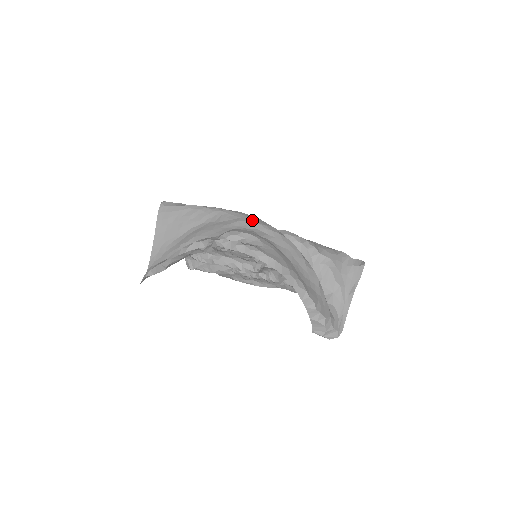
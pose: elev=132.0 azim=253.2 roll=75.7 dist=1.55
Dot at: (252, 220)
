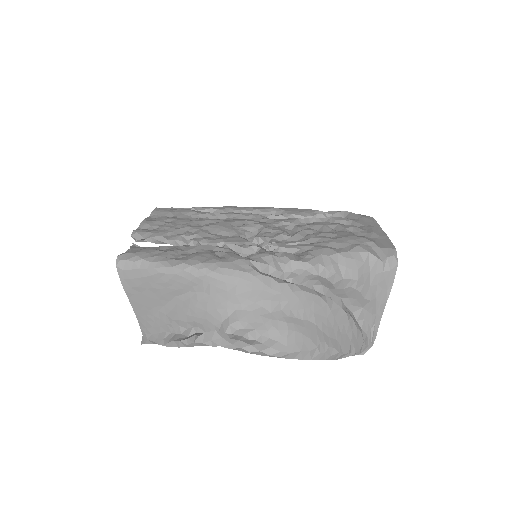
Dot at: (253, 287)
